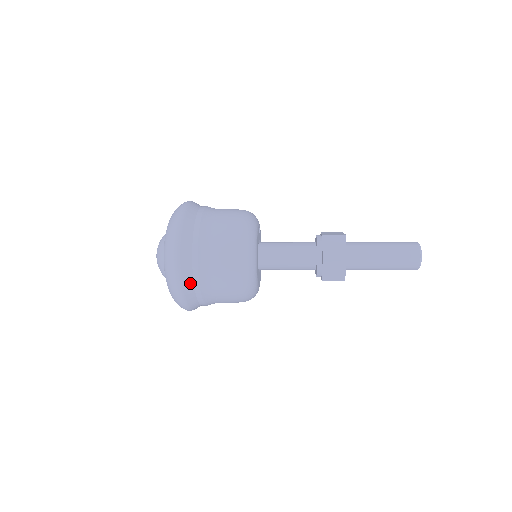
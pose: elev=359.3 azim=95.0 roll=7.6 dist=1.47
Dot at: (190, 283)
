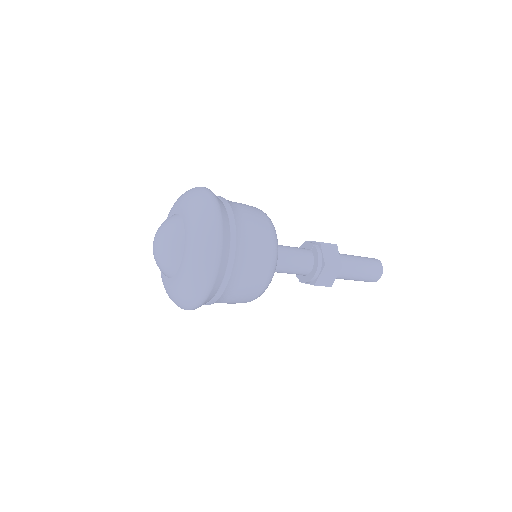
Dot at: (225, 214)
